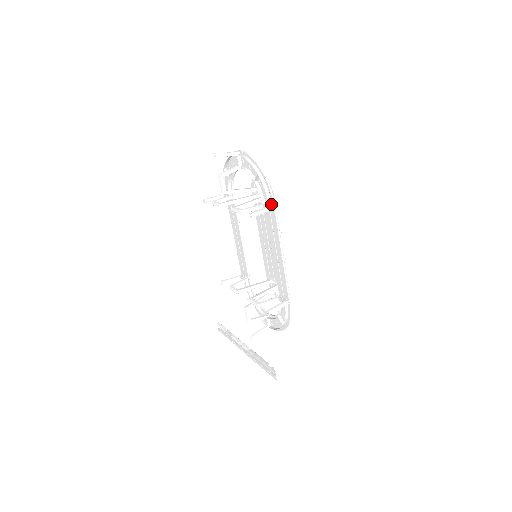
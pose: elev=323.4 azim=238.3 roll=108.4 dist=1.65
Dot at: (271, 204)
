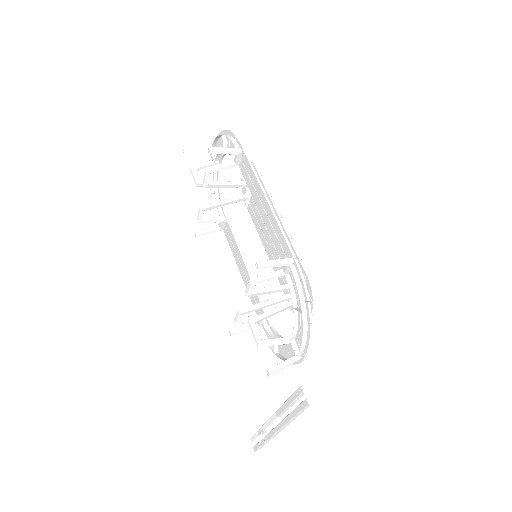
Dot at: (239, 149)
